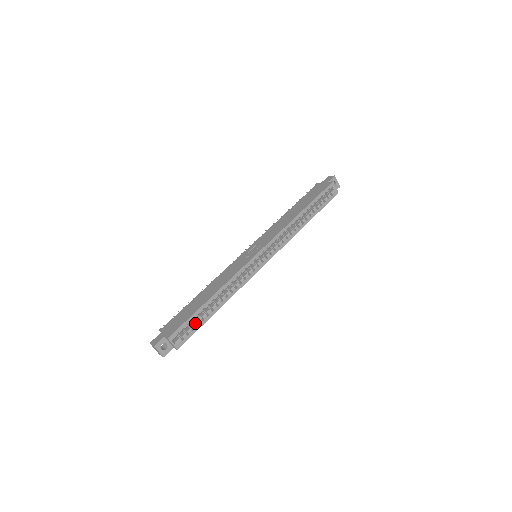
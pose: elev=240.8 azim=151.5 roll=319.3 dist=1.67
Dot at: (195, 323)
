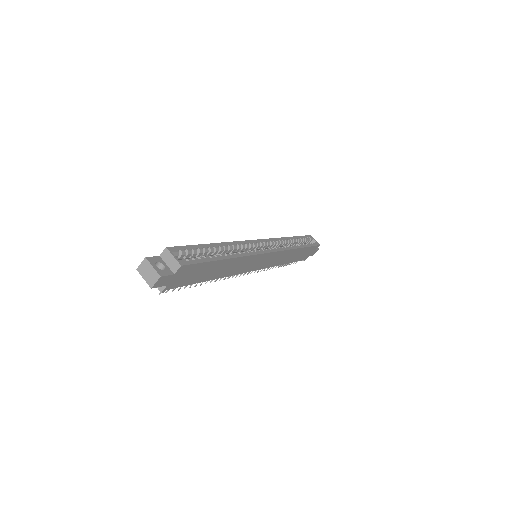
Dot at: occluded
